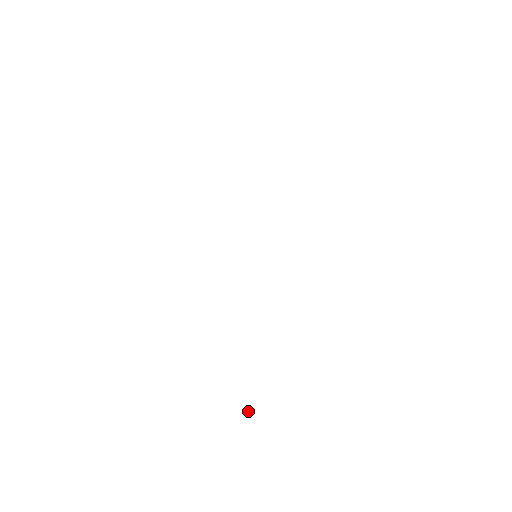
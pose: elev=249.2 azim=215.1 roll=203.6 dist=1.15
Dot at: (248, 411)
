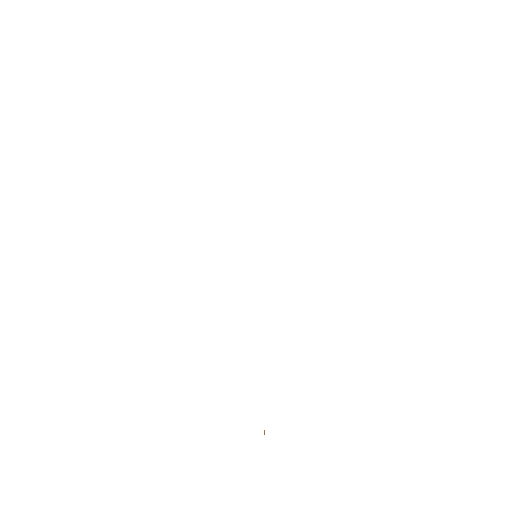
Dot at: (264, 432)
